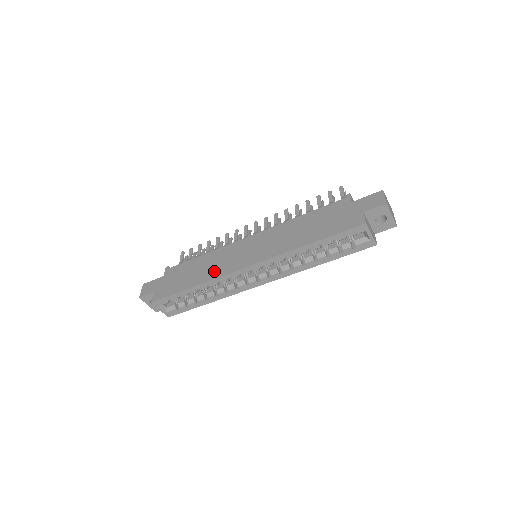
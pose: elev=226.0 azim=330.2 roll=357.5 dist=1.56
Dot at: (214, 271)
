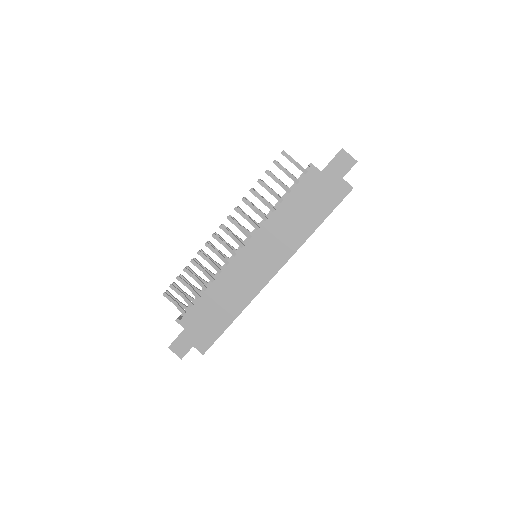
Dot at: (242, 296)
